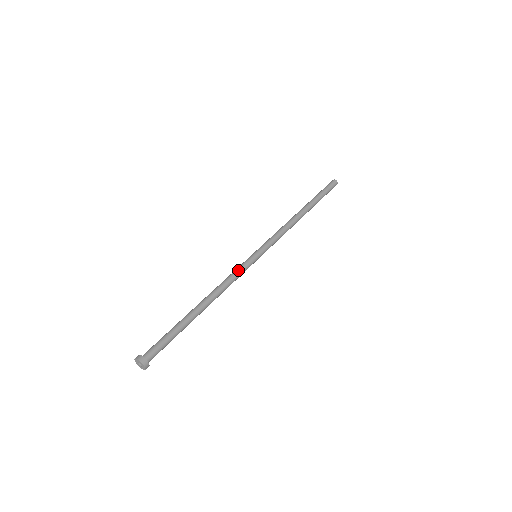
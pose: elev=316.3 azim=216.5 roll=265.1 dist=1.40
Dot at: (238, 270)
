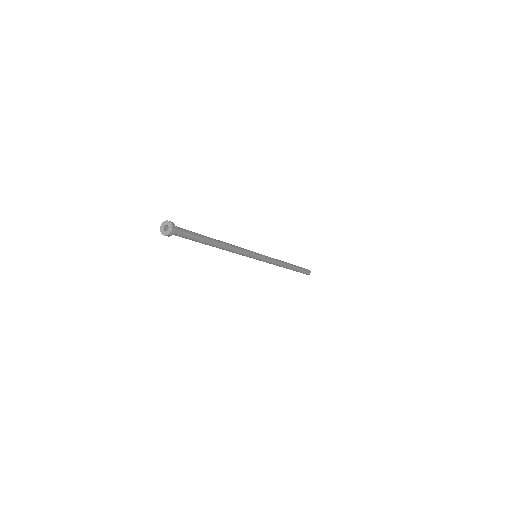
Dot at: occluded
